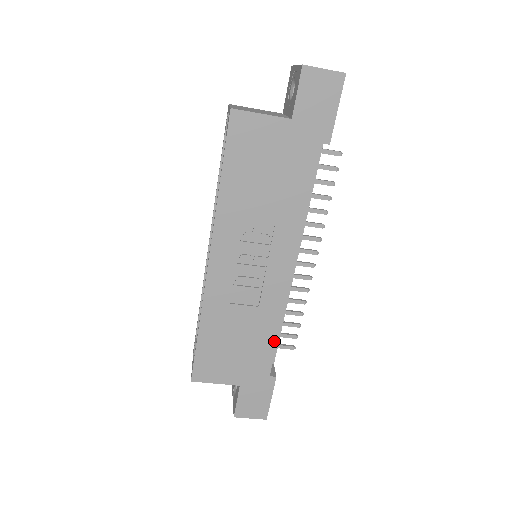
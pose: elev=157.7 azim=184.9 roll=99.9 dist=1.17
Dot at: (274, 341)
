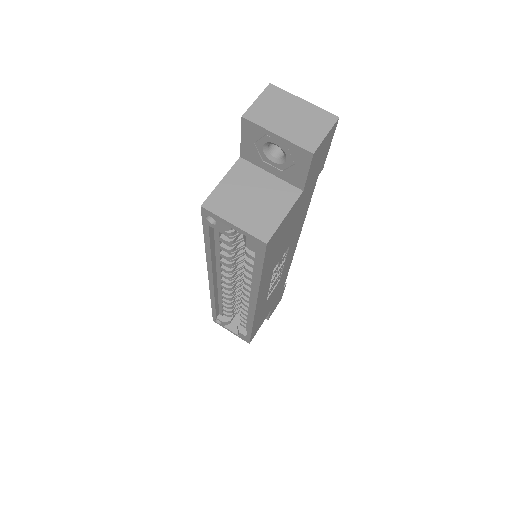
Dot at: (286, 277)
